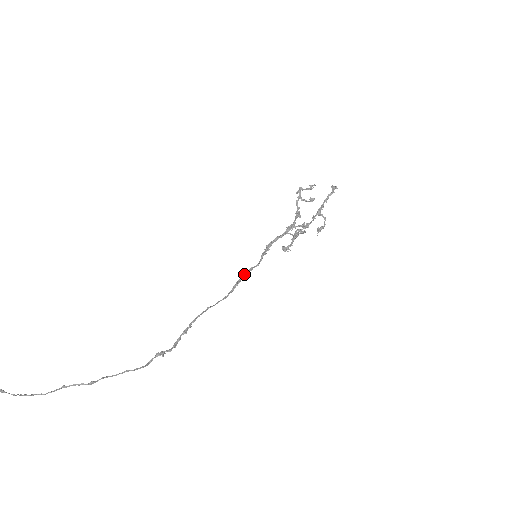
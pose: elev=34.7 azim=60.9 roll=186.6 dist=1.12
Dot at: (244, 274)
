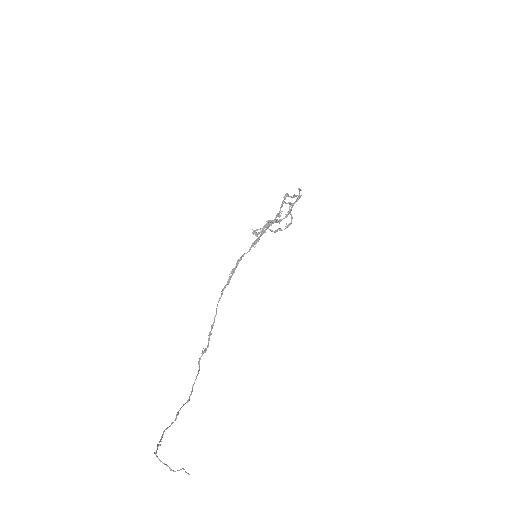
Dot at: (237, 264)
